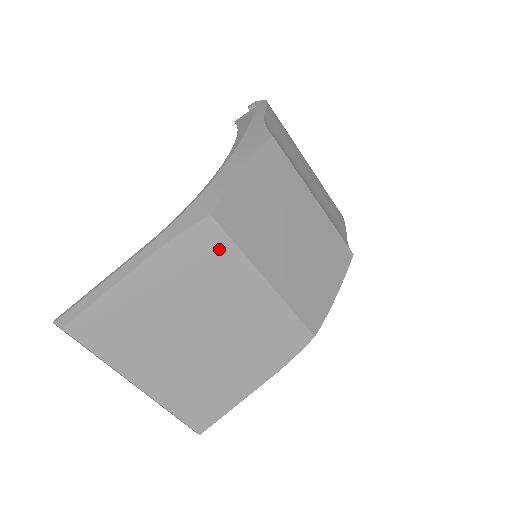
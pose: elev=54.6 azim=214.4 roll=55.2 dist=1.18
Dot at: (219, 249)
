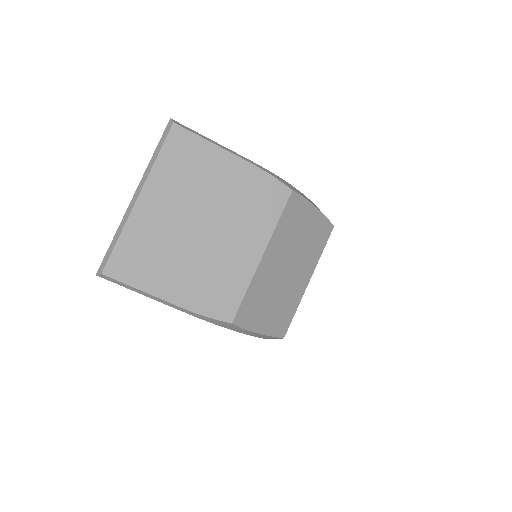
Dot at: (272, 207)
